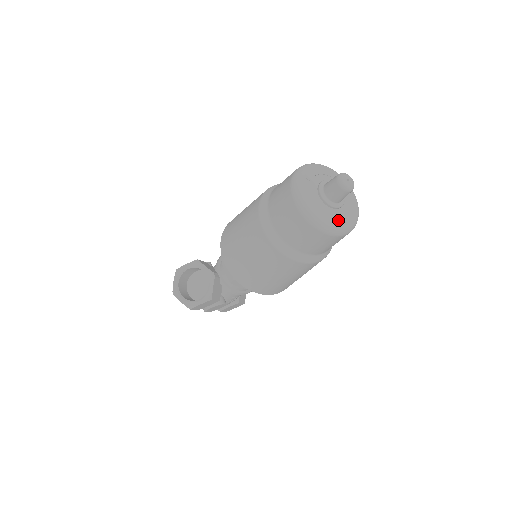
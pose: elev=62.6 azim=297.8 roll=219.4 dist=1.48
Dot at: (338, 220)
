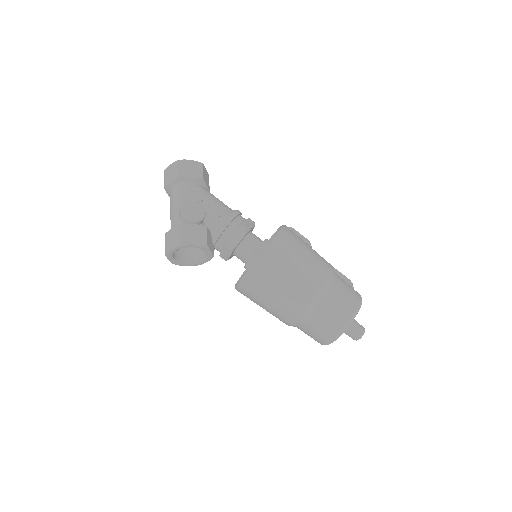
Dot at: occluded
